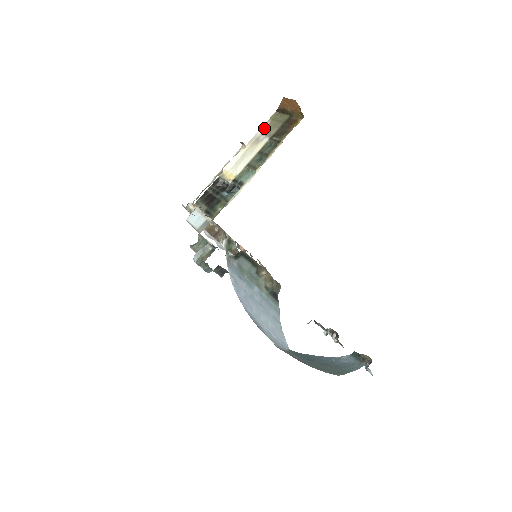
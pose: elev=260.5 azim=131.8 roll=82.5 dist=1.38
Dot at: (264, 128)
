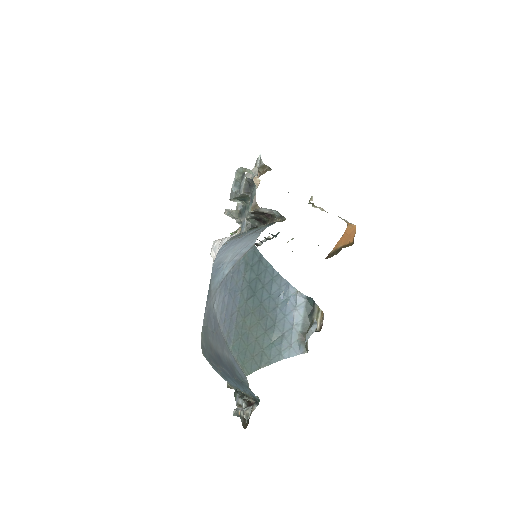
Dot at: occluded
